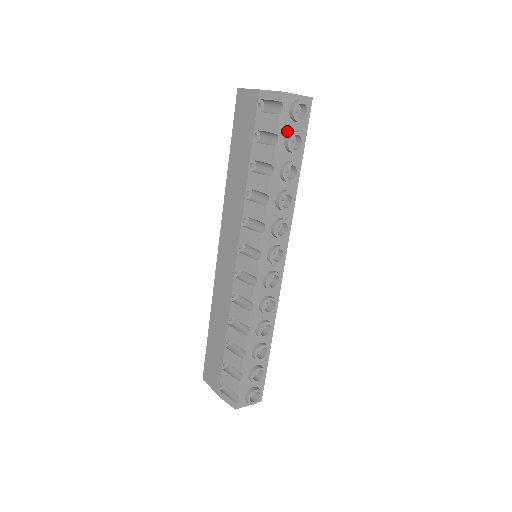
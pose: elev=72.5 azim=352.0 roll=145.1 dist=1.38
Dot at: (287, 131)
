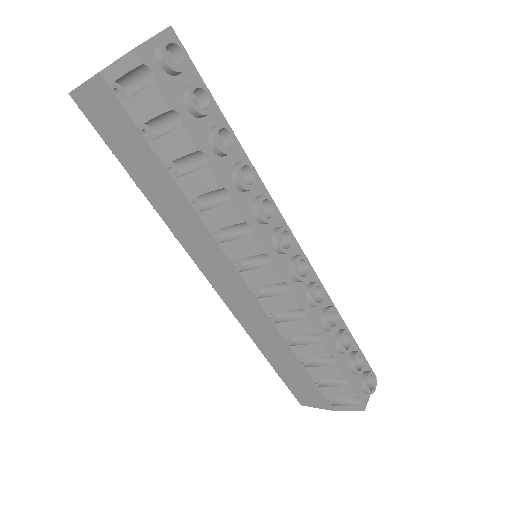
Dot at: (179, 95)
